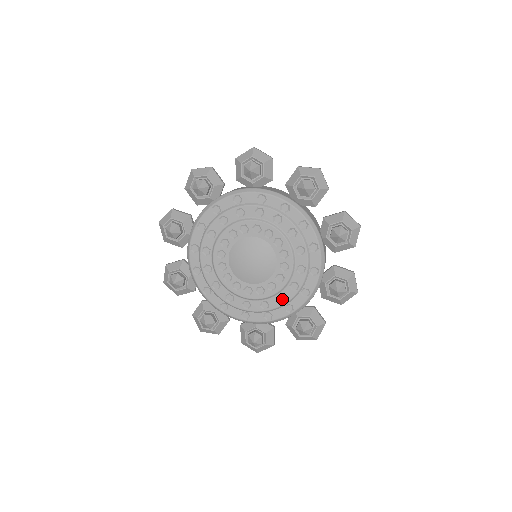
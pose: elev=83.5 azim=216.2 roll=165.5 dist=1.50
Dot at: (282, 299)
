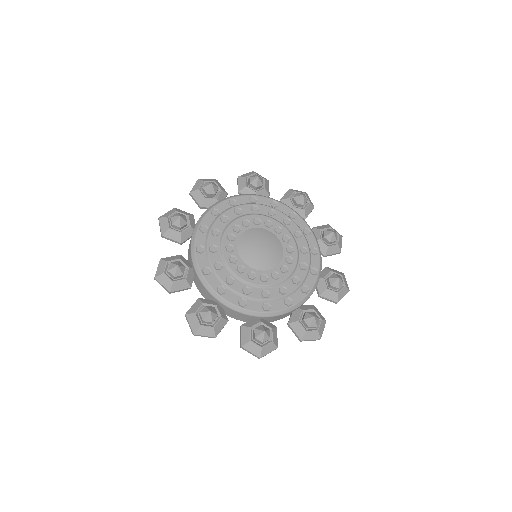
Dot at: (304, 267)
